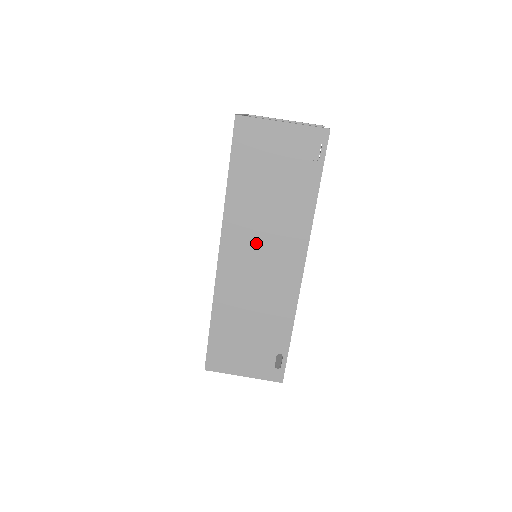
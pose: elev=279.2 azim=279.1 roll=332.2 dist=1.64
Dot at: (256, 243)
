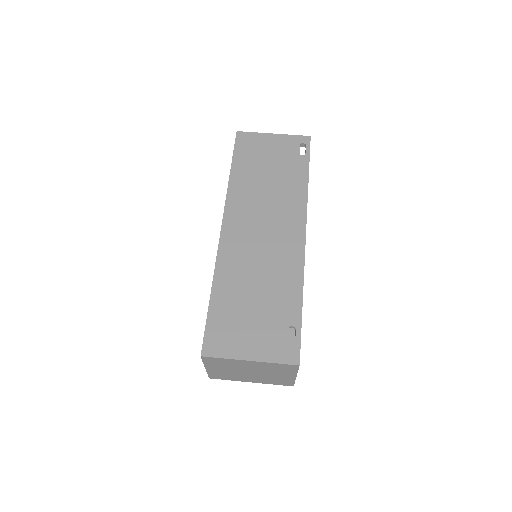
Dot at: (257, 215)
